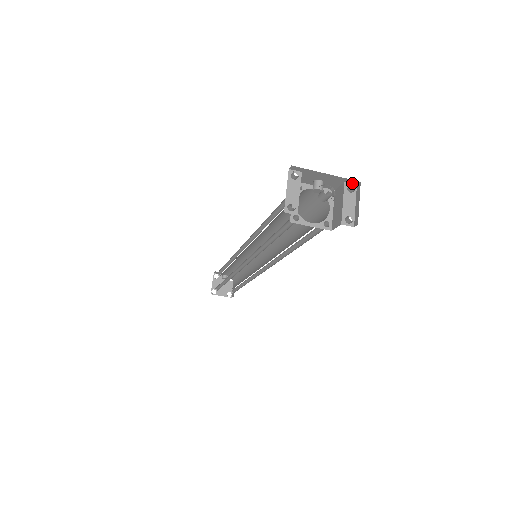
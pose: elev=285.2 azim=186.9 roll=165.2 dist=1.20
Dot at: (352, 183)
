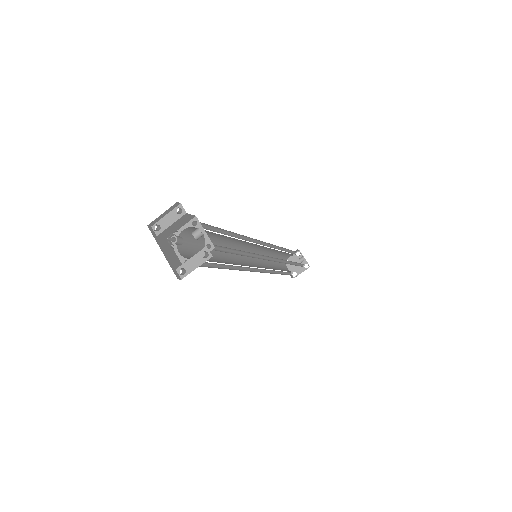
Dot at: occluded
